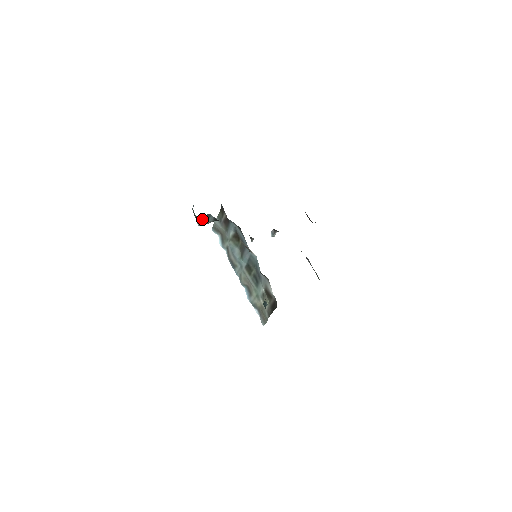
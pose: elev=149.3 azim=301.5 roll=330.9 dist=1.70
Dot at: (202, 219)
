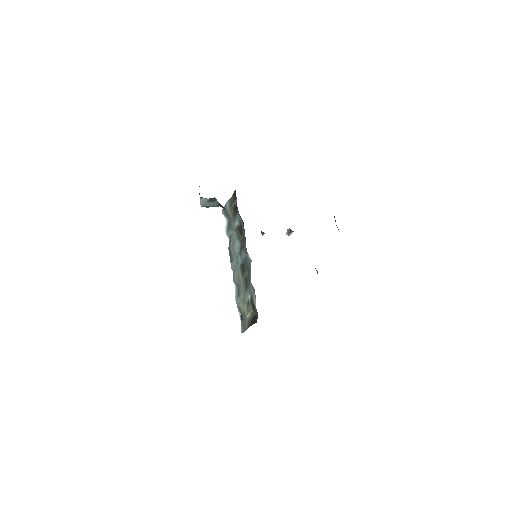
Dot at: (206, 201)
